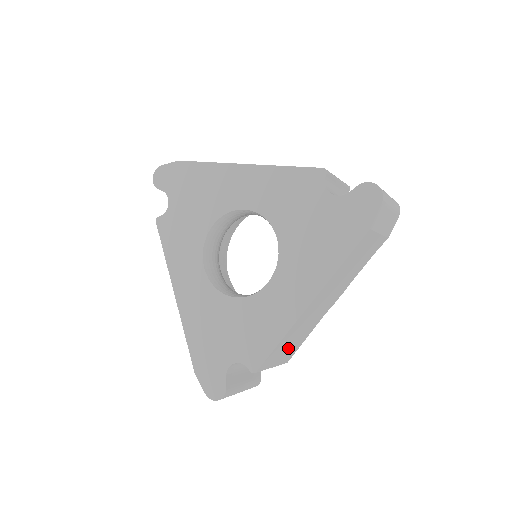
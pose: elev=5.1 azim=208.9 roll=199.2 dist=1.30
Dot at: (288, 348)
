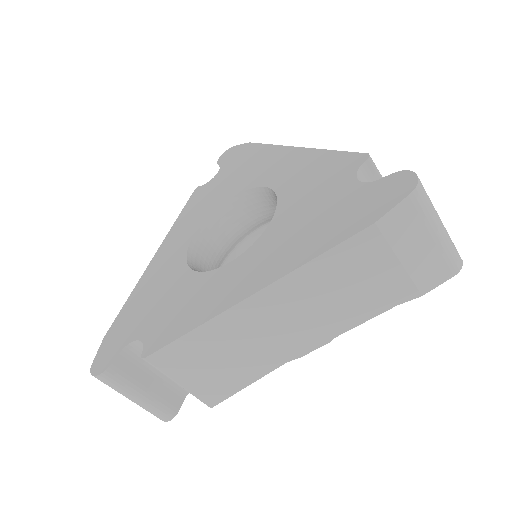
Dot at: (211, 369)
